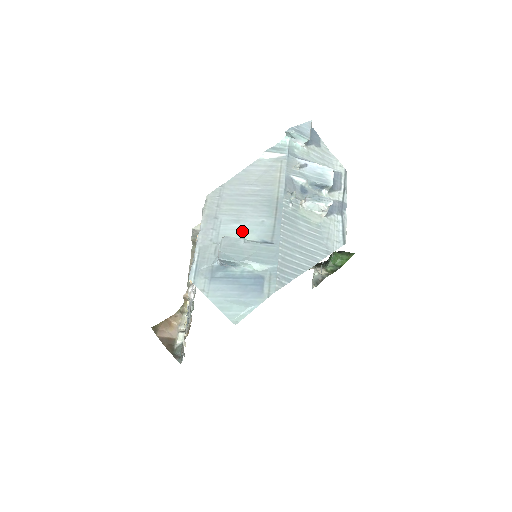
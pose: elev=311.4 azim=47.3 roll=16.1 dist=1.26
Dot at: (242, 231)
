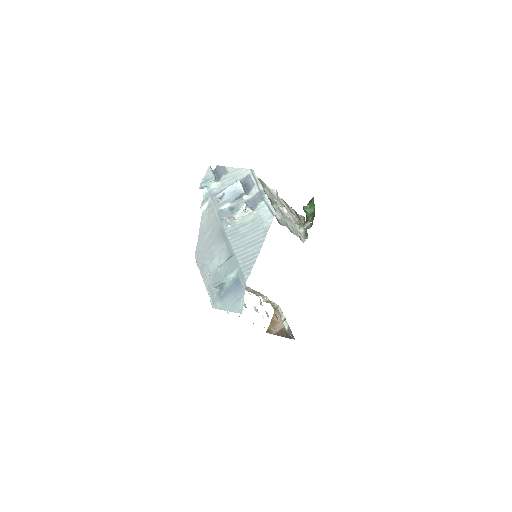
Dot at: (218, 262)
